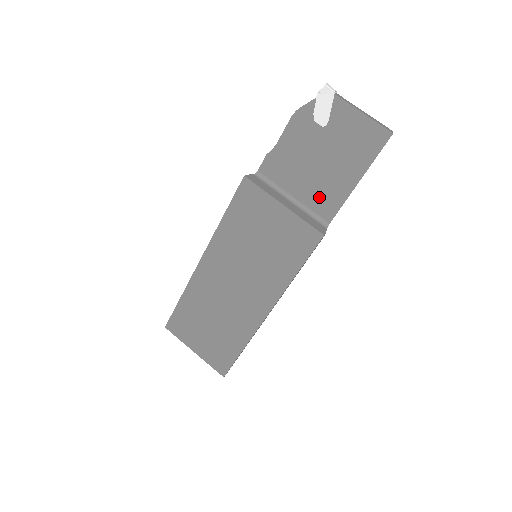
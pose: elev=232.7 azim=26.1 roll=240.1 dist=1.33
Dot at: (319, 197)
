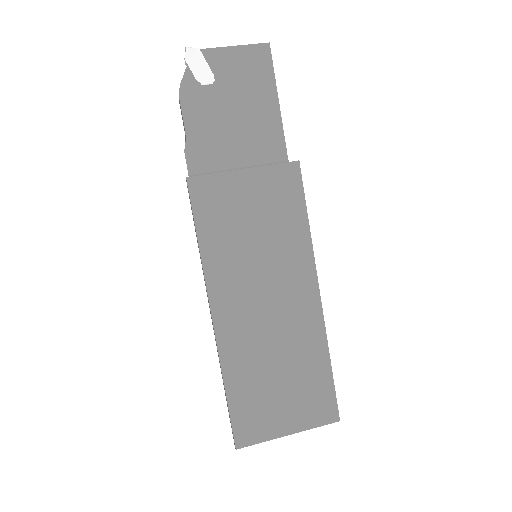
Dot at: (260, 145)
